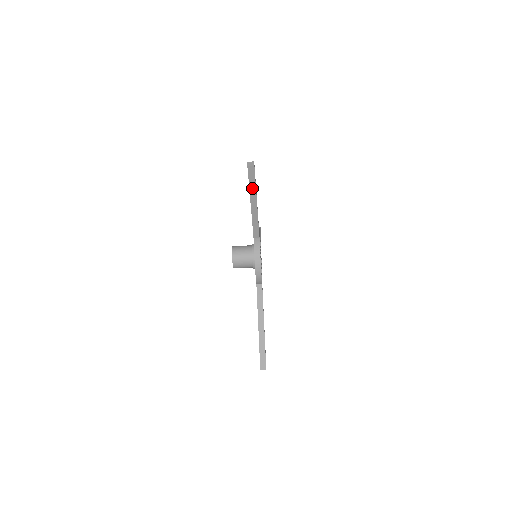
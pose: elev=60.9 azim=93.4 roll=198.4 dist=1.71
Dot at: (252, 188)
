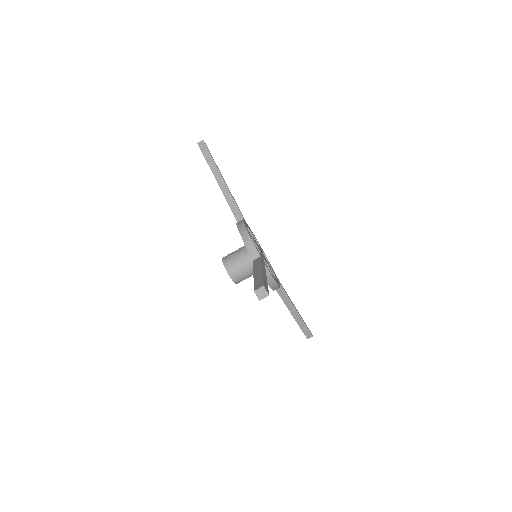
Dot at: (211, 163)
